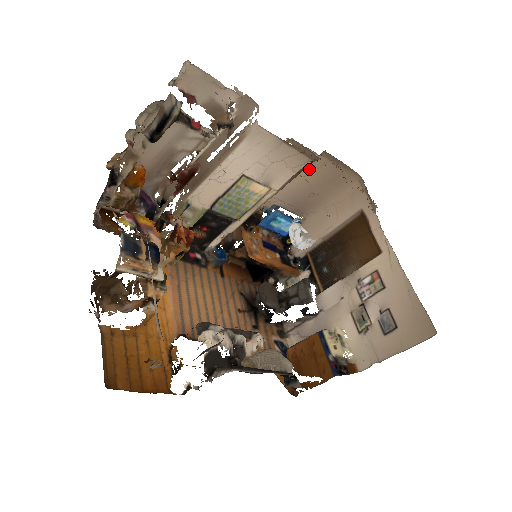
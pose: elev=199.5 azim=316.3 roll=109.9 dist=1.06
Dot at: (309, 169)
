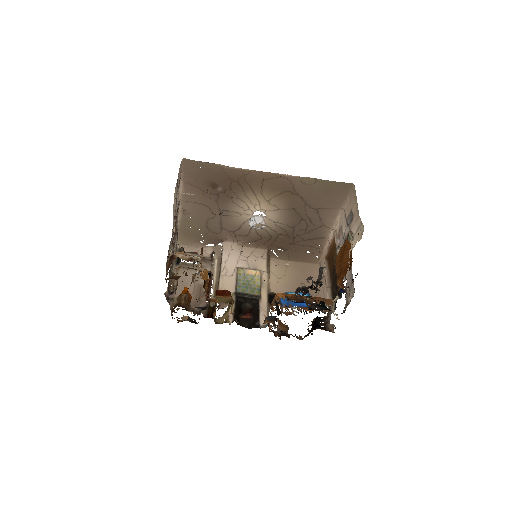
Dot at: (282, 270)
